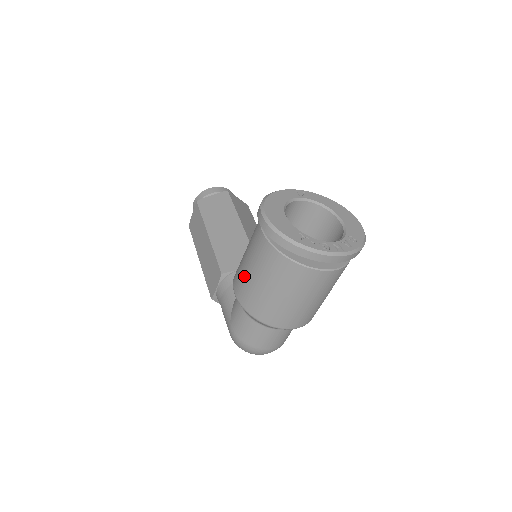
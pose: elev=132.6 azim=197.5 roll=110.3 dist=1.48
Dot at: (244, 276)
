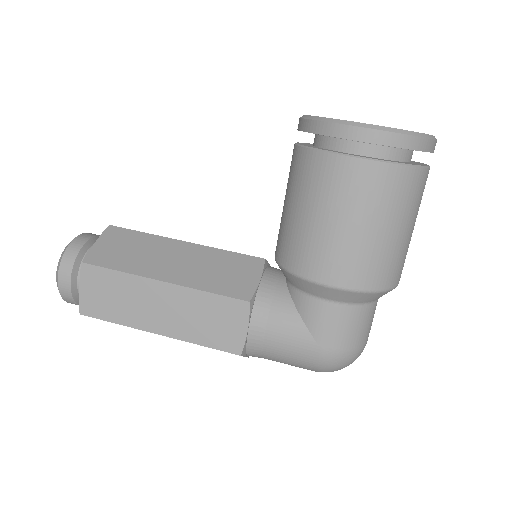
Dot at: (345, 246)
